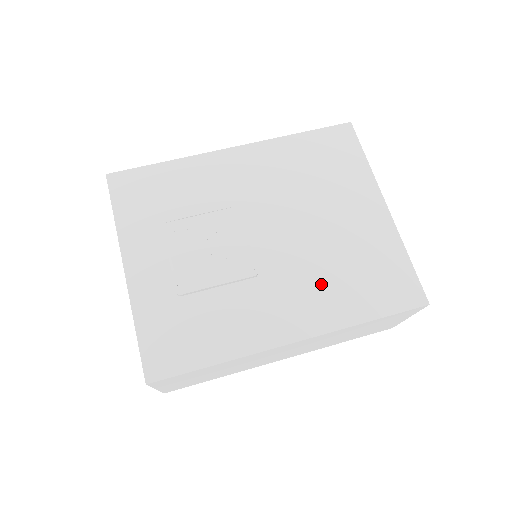
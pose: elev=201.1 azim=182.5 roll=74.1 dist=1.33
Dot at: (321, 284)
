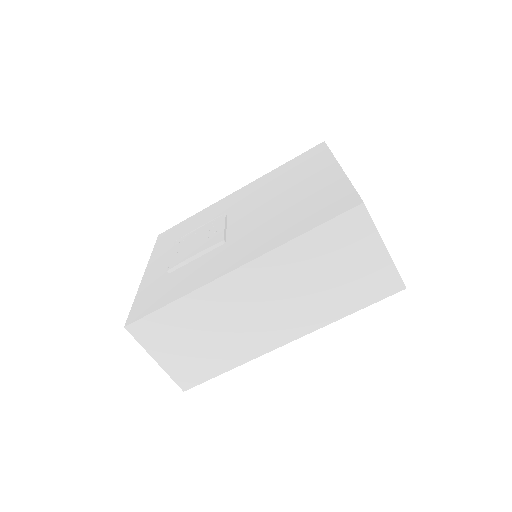
Dot at: (270, 228)
